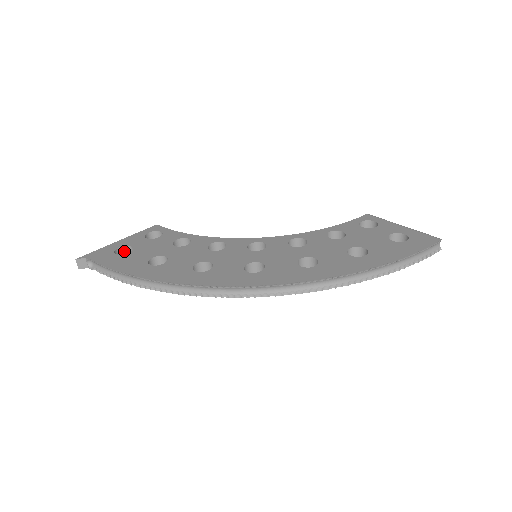
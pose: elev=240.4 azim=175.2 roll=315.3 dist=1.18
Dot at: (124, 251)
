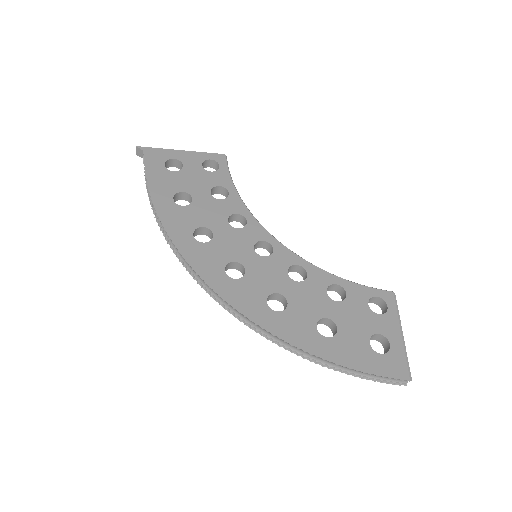
Dot at: (178, 164)
